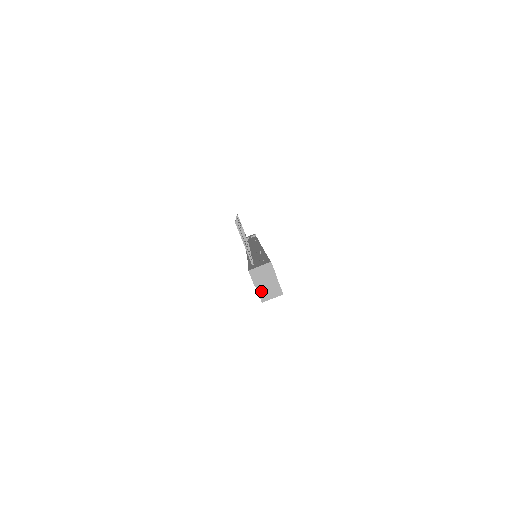
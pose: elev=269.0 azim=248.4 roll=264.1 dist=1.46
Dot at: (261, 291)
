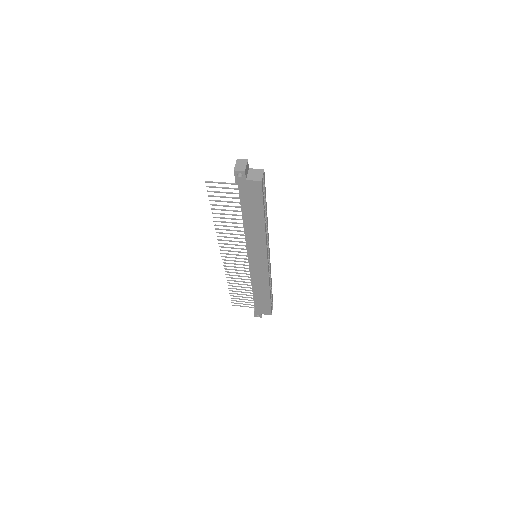
Dot at: (254, 179)
